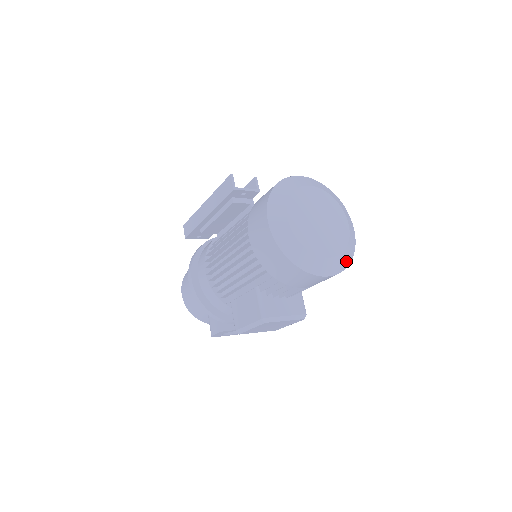
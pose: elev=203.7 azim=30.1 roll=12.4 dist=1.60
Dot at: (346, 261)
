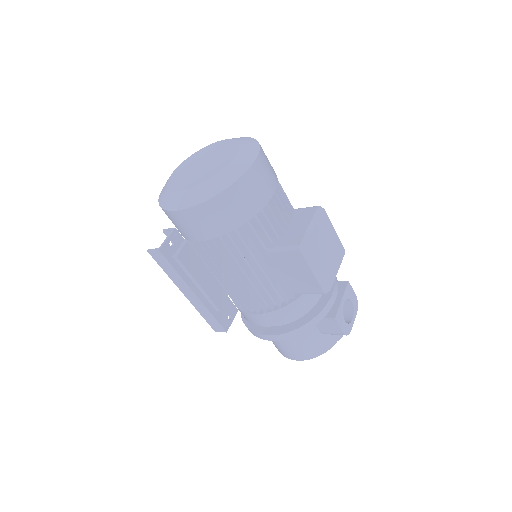
Dot at: (252, 144)
